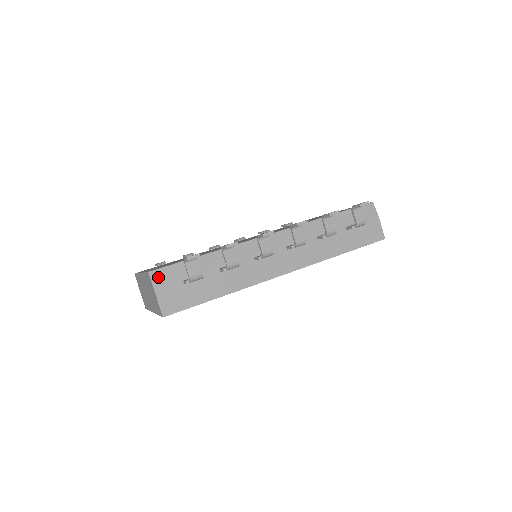
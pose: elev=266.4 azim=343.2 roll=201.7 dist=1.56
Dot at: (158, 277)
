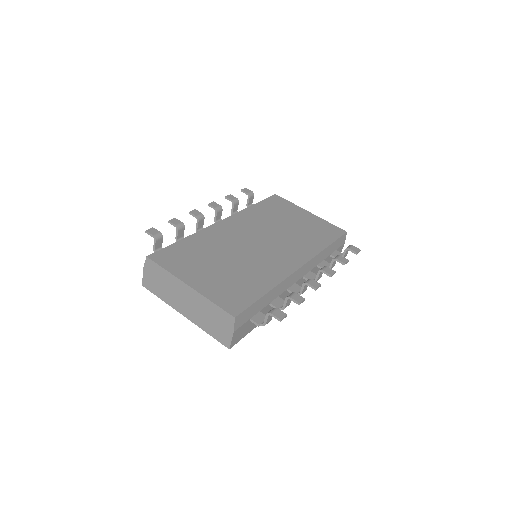
Dot at: (239, 320)
